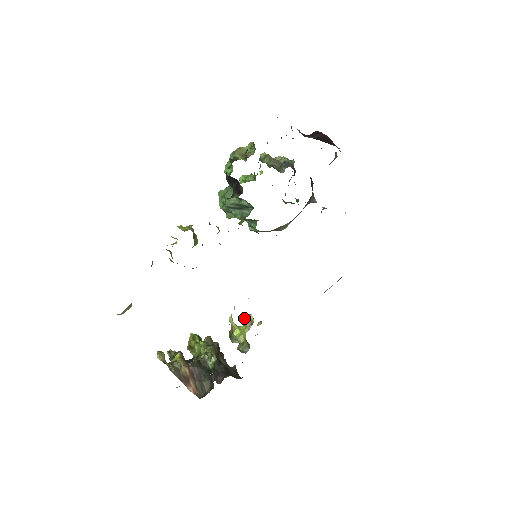
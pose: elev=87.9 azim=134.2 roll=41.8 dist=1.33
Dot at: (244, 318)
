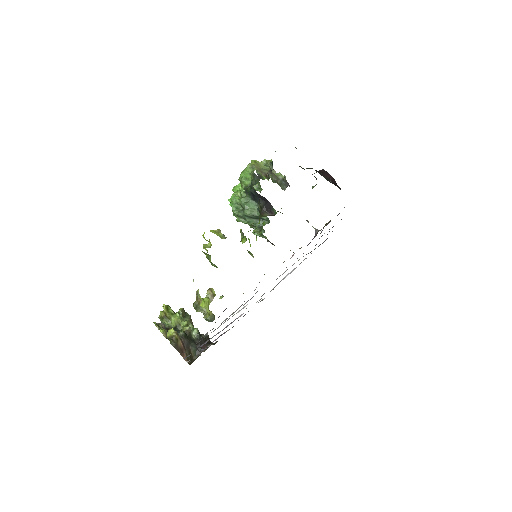
Dot at: (208, 291)
